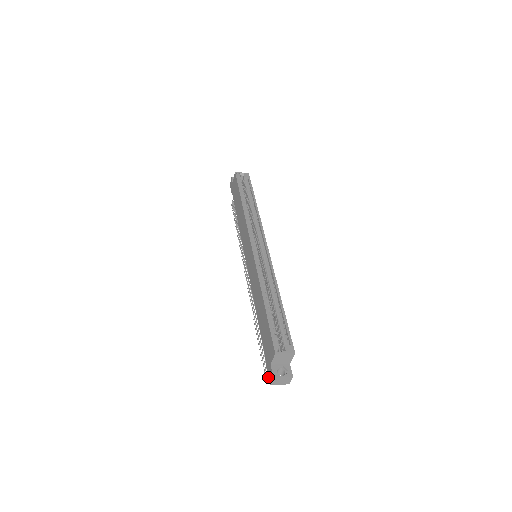
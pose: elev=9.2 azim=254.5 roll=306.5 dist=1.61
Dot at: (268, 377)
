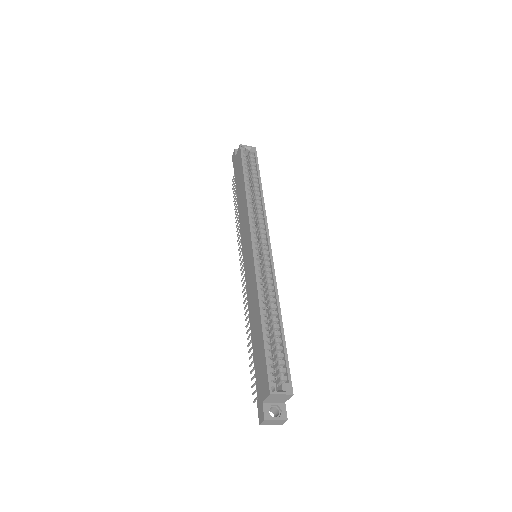
Dot at: (258, 415)
